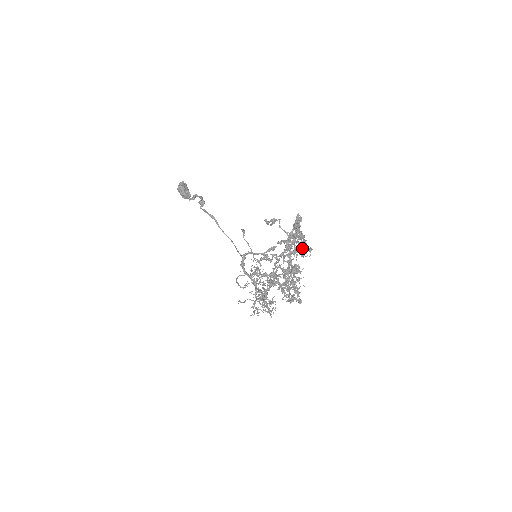
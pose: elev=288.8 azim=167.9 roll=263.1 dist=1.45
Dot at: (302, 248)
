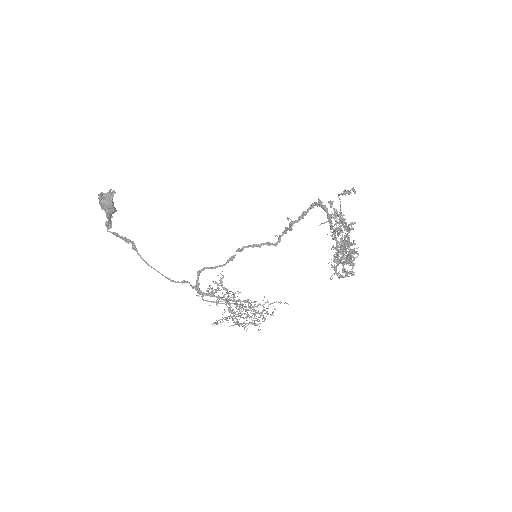
Dot at: occluded
